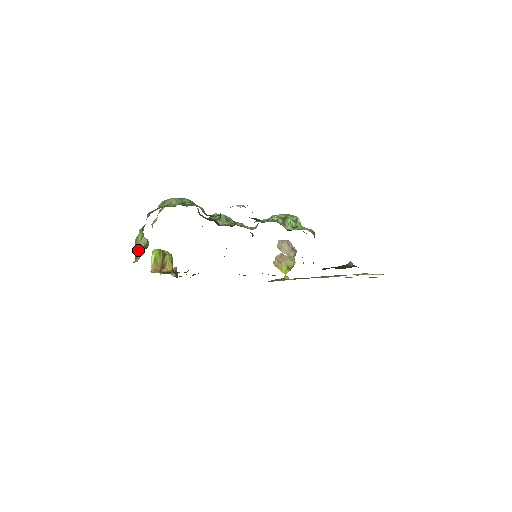
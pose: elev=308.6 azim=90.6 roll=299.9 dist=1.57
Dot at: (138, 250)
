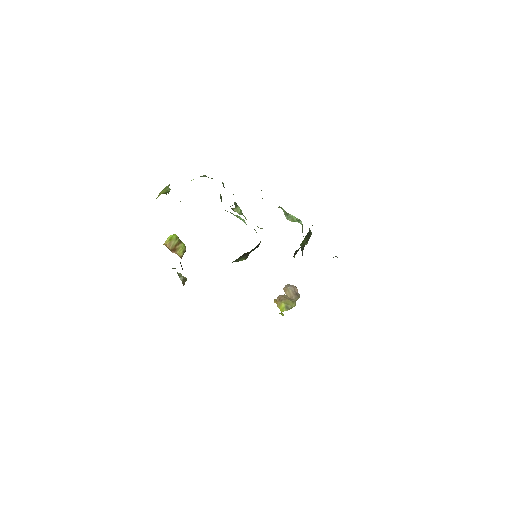
Dot at: (159, 195)
